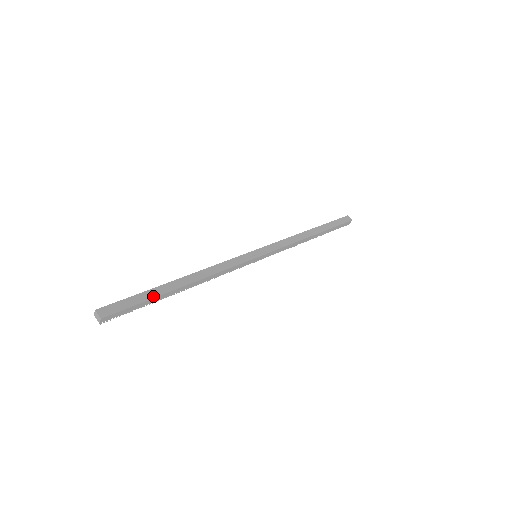
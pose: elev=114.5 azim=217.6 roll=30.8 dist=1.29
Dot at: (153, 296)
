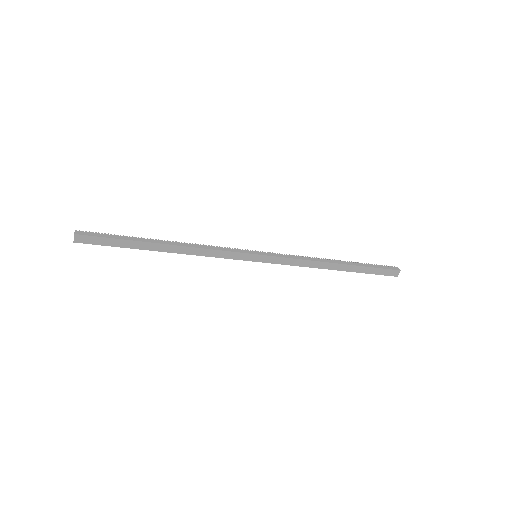
Dot at: (128, 246)
